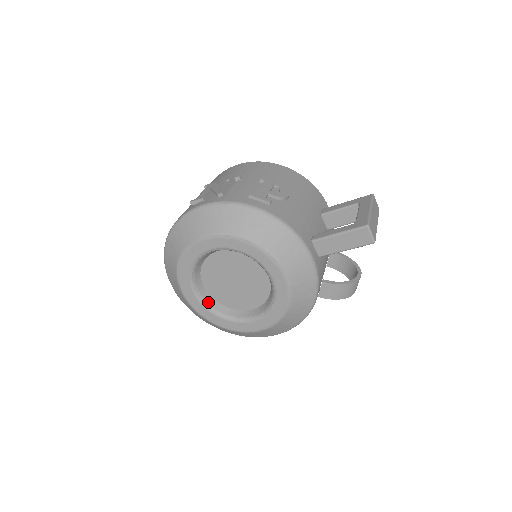
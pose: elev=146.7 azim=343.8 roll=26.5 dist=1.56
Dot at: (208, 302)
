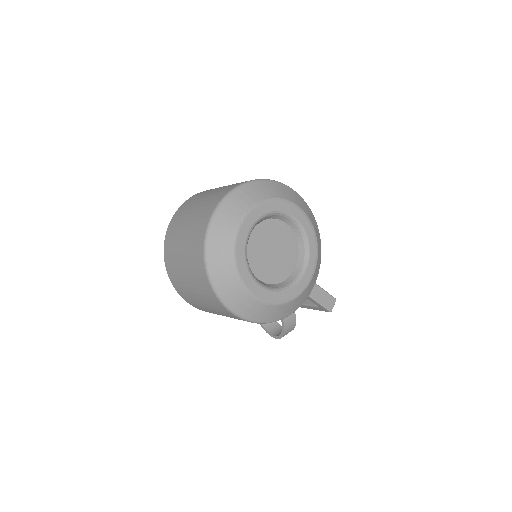
Dot at: (247, 243)
